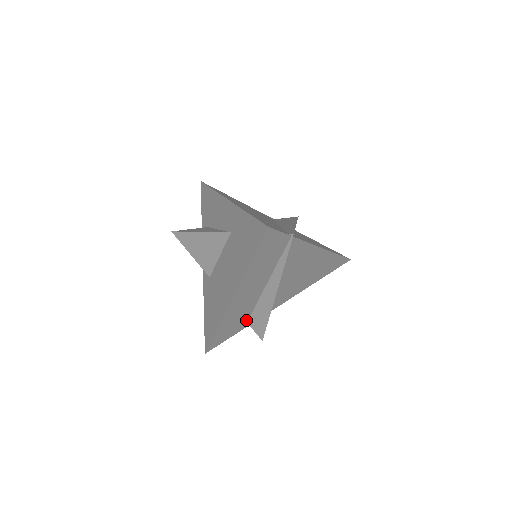
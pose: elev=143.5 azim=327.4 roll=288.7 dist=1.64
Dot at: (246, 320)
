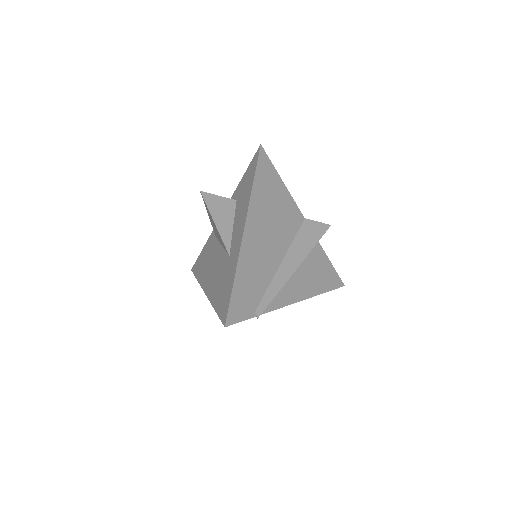
Dot at: occluded
